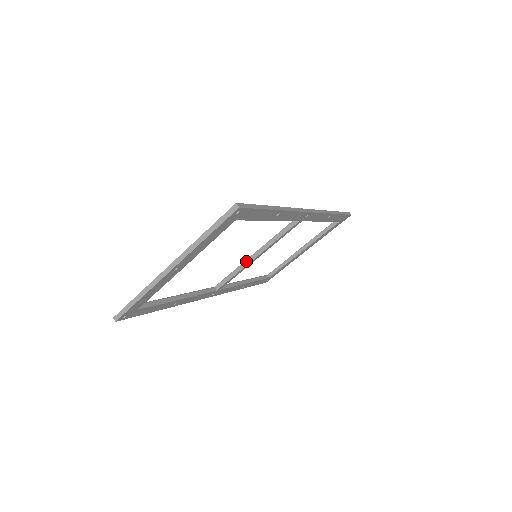
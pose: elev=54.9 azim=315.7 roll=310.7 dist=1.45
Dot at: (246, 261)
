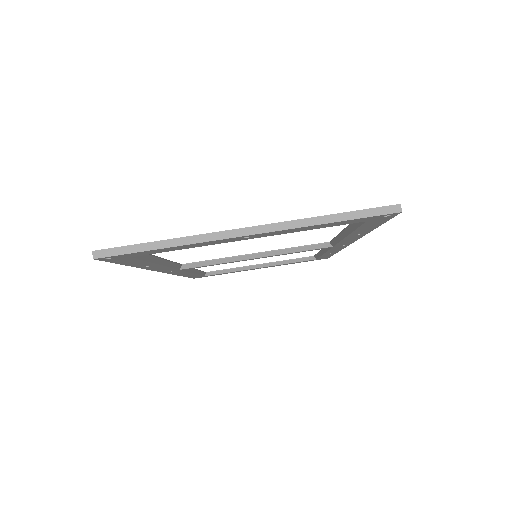
Dot at: (243, 256)
